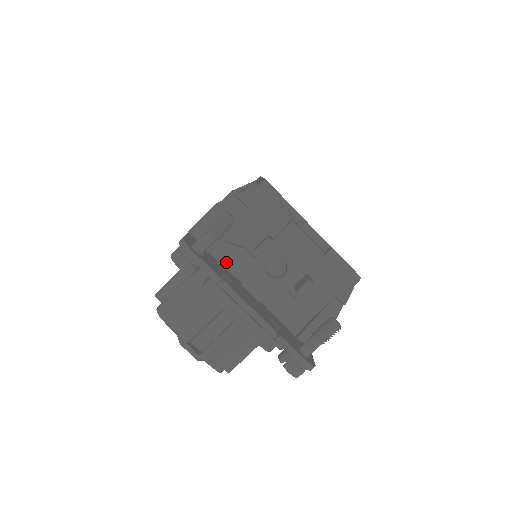
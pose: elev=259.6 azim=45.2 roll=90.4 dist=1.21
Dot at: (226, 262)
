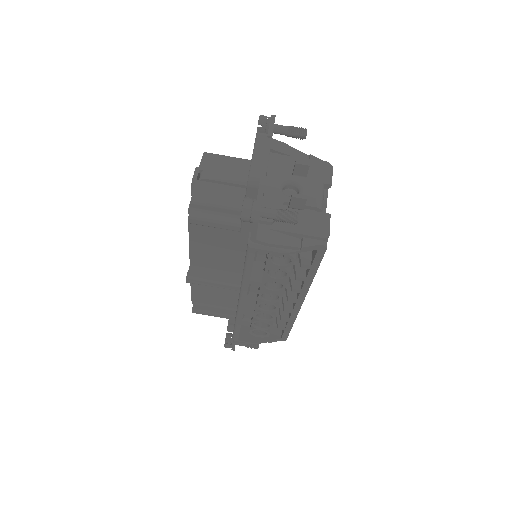
Dot at: (271, 162)
